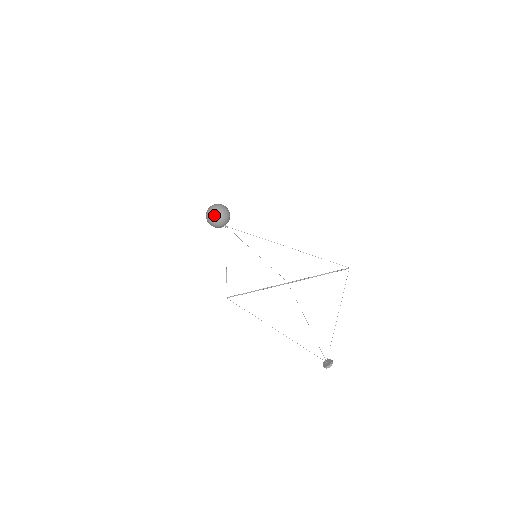
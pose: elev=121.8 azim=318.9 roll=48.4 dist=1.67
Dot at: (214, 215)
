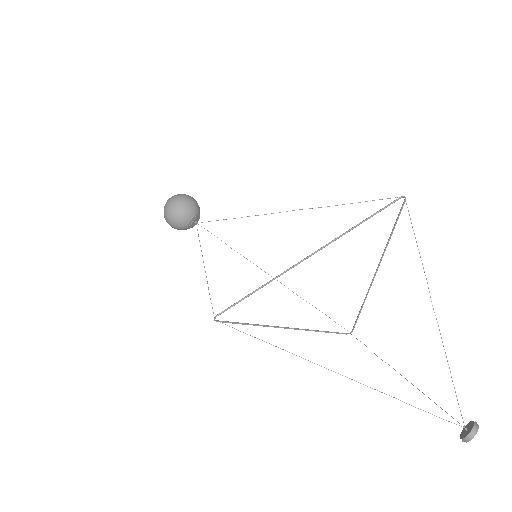
Dot at: (170, 204)
